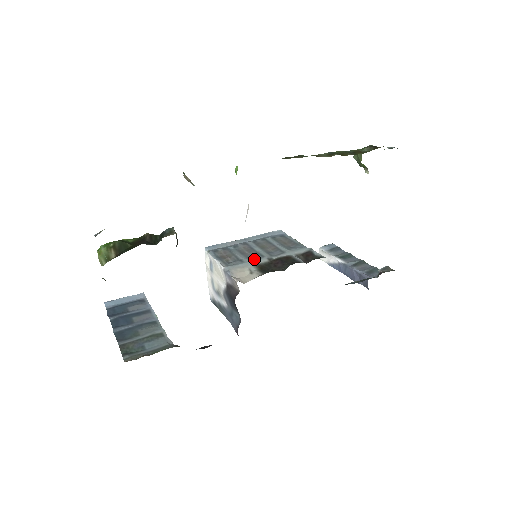
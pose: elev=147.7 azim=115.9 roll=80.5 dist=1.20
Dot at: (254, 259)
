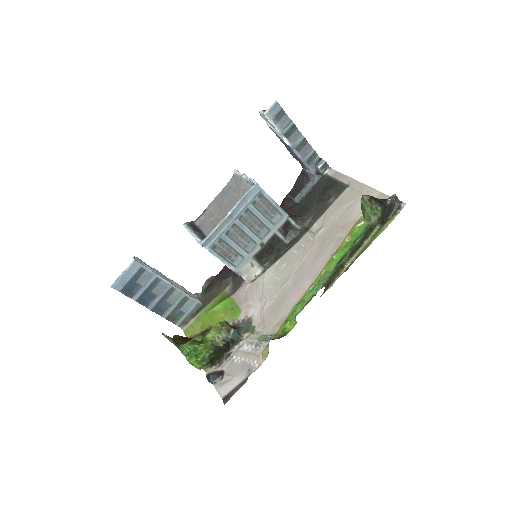
Dot at: (251, 250)
